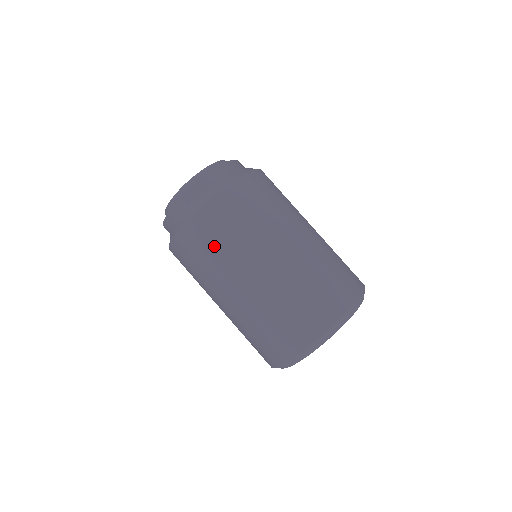
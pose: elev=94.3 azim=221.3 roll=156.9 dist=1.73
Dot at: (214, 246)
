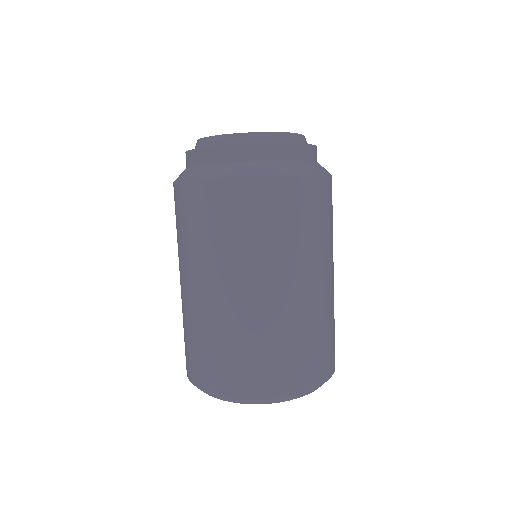
Dot at: (300, 225)
